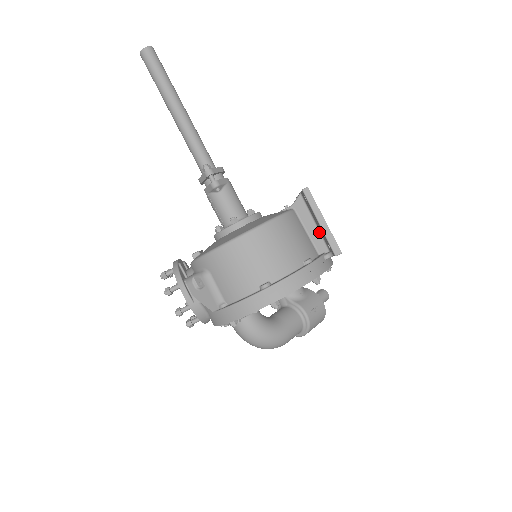
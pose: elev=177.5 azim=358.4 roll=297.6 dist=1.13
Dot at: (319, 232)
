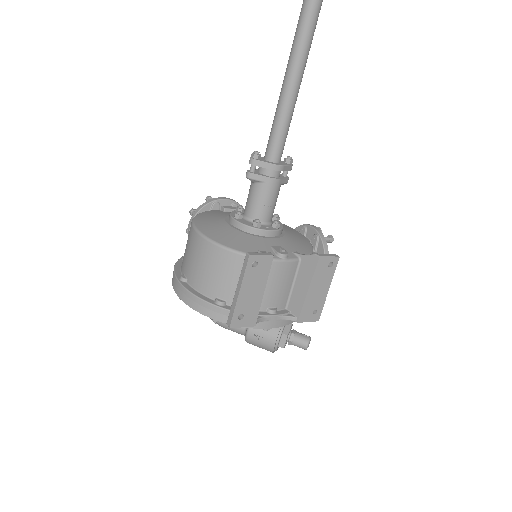
Dot at: occluded
